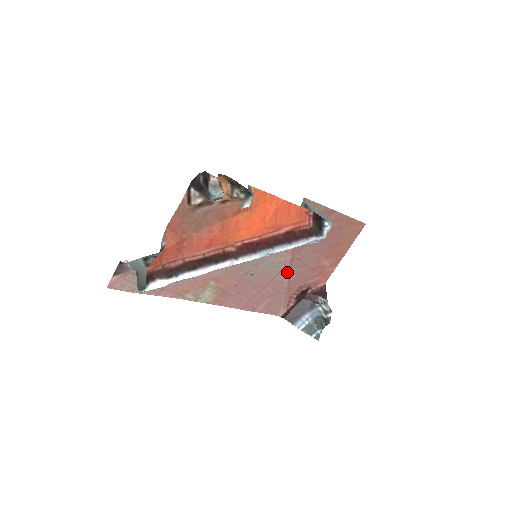
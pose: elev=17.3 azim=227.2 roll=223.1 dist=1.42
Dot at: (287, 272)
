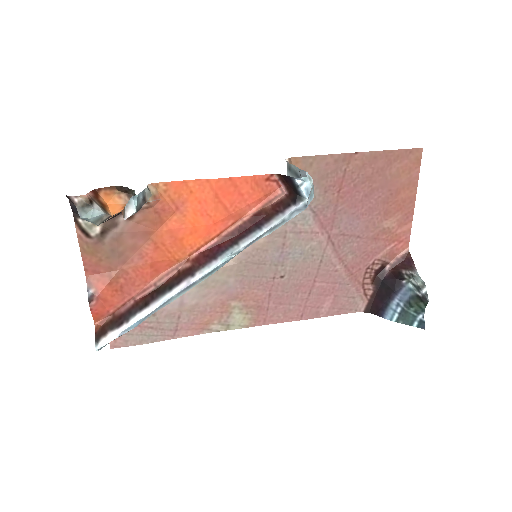
Dot at: (333, 256)
